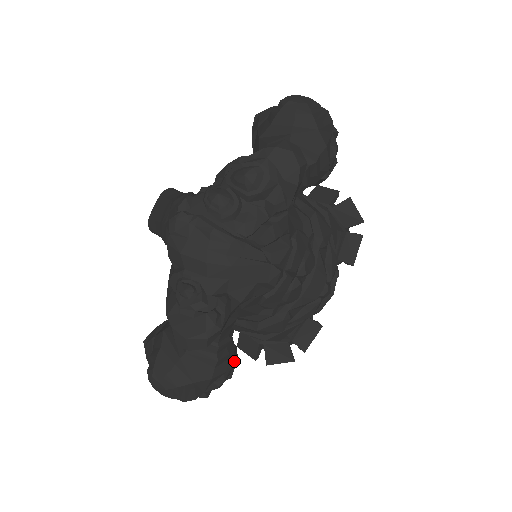
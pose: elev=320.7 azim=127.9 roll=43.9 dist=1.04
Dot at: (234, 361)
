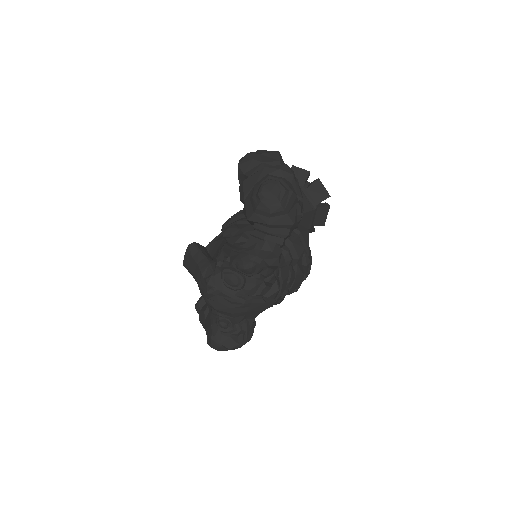
Dot at: (254, 326)
